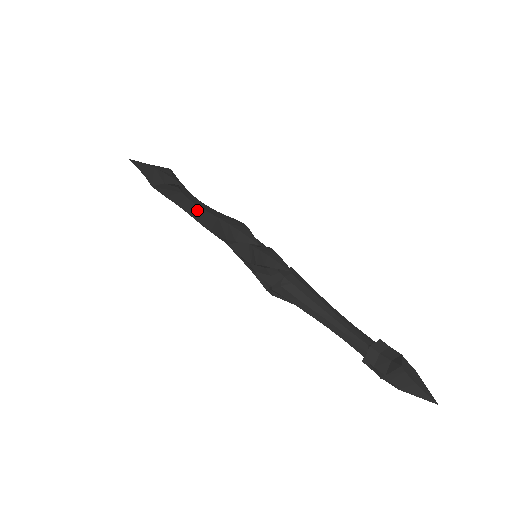
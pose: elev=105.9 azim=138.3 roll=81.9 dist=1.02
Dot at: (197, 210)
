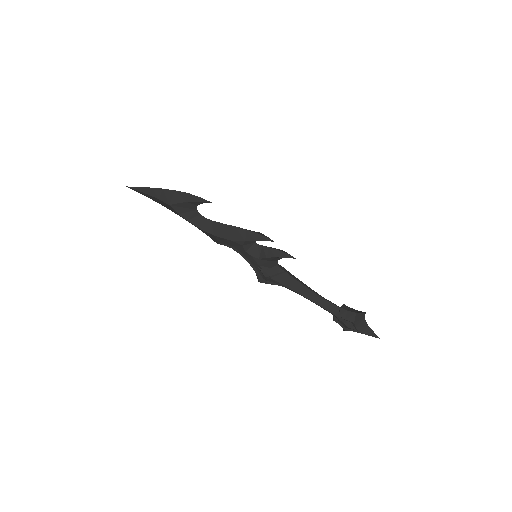
Dot at: (209, 223)
